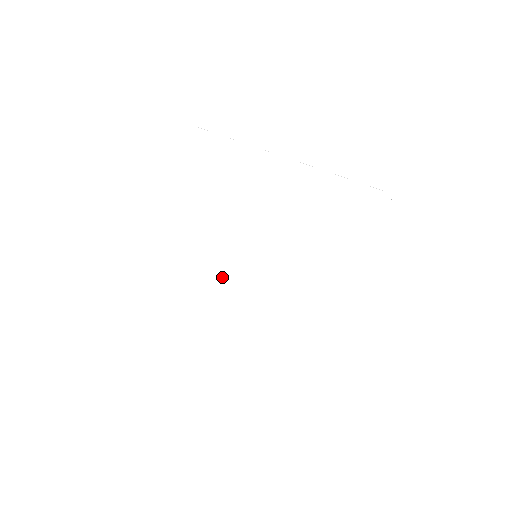
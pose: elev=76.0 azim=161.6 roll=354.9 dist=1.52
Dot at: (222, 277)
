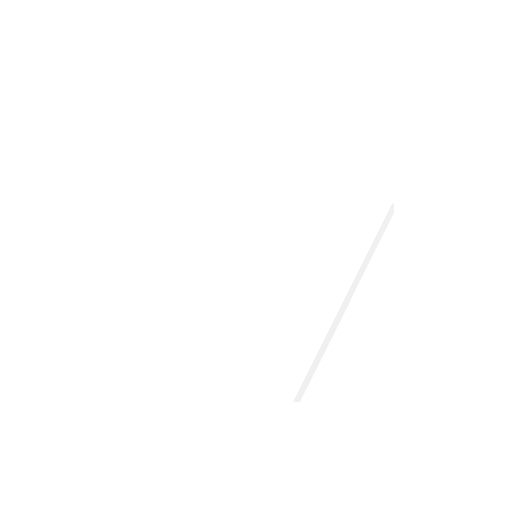
Dot at: (219, 269)
